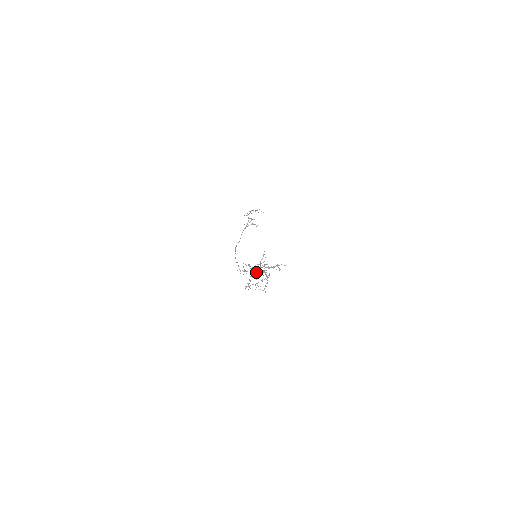
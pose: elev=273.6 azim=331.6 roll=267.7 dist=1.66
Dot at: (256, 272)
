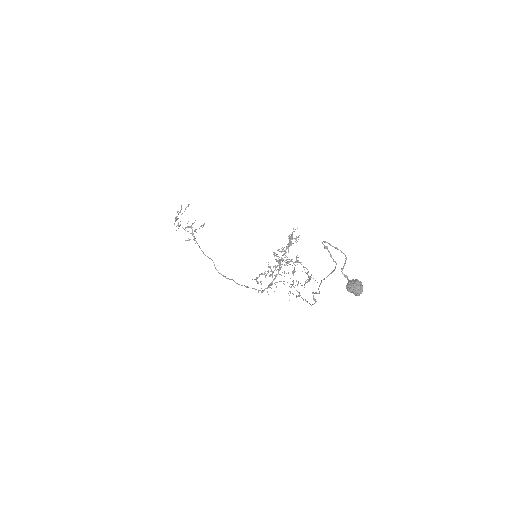
Dot at: (357, 283)
